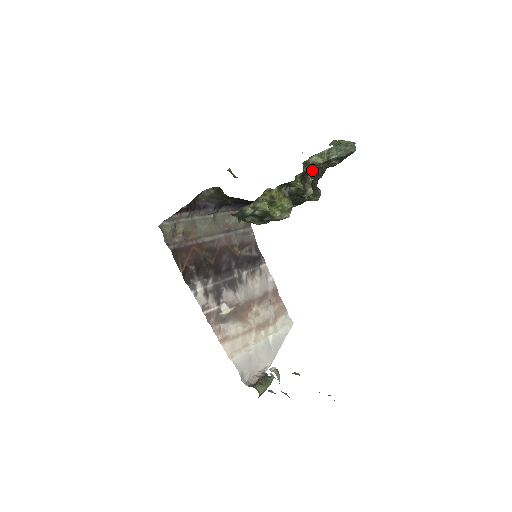
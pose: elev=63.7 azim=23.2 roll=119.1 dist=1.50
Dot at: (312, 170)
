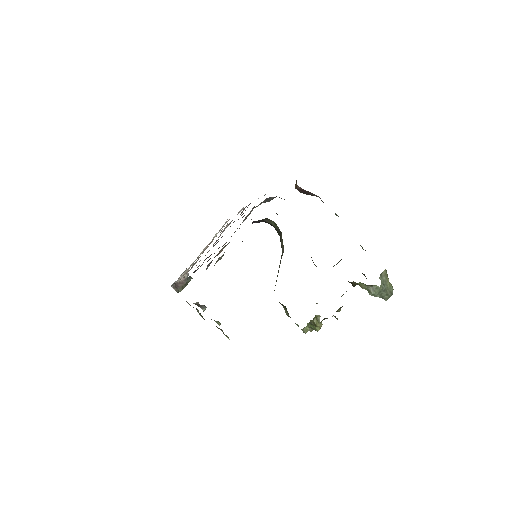
Dot at: occluded
